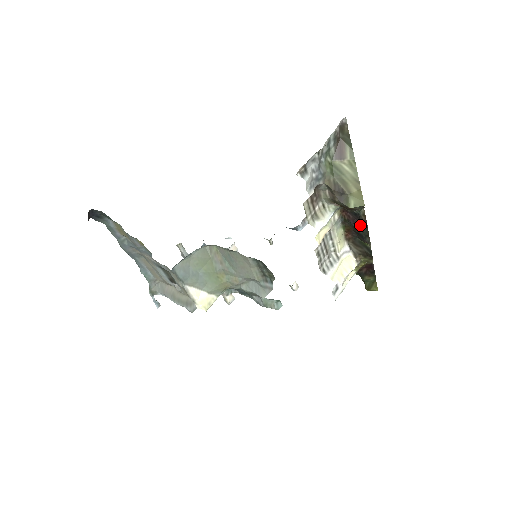
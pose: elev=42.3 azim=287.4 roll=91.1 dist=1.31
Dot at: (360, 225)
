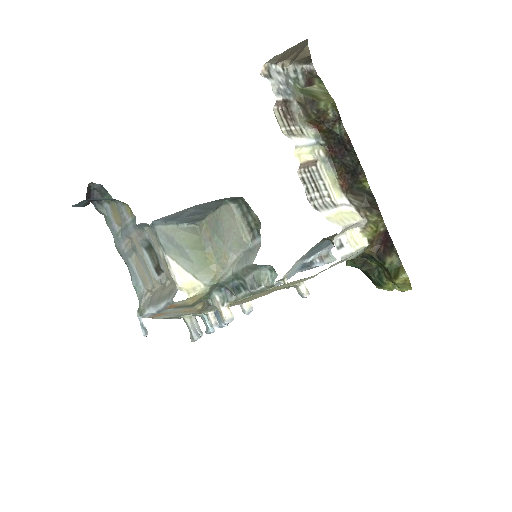
Dot at: (348, 155)
